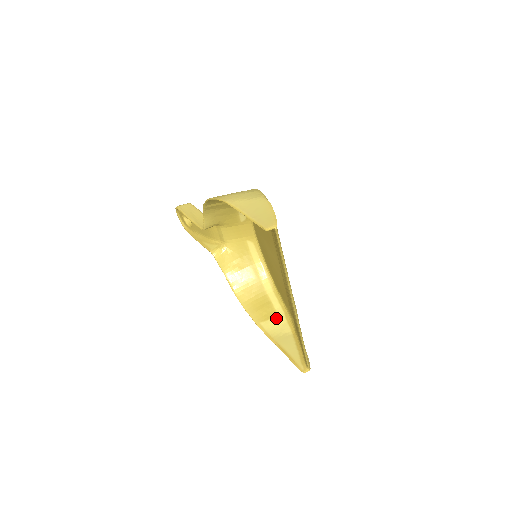
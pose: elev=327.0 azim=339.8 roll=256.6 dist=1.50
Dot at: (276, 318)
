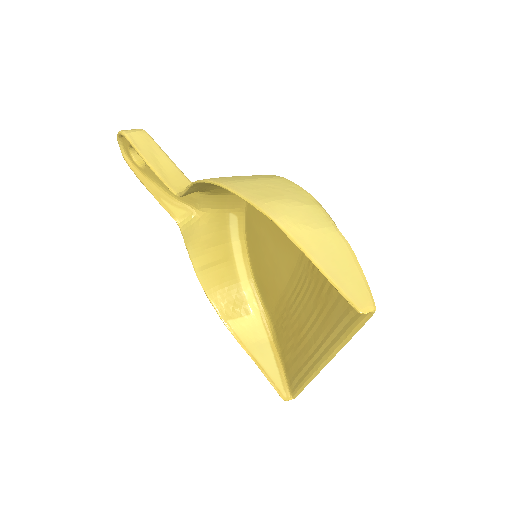
Dot at: (249, 316)
